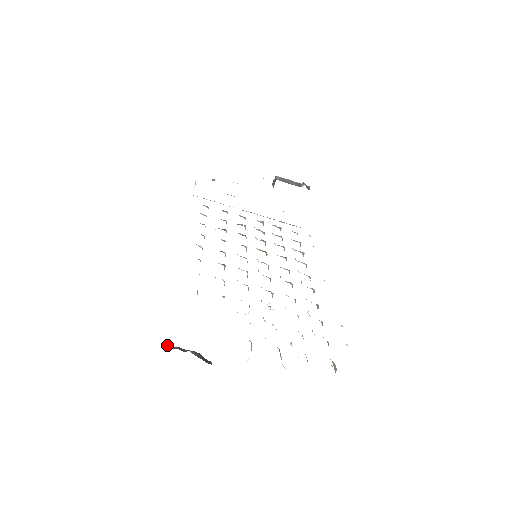
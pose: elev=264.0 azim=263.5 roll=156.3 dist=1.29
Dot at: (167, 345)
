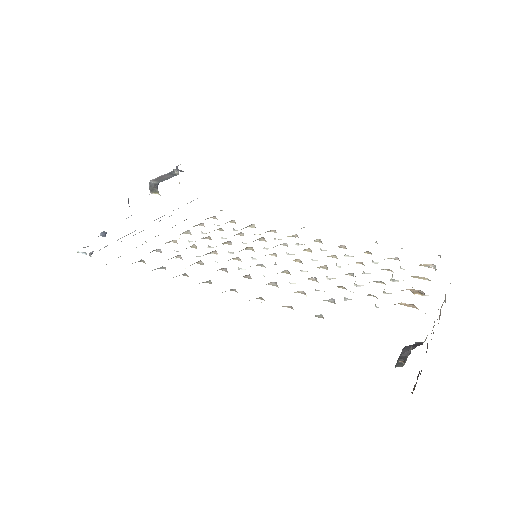
Dot at: occluded
